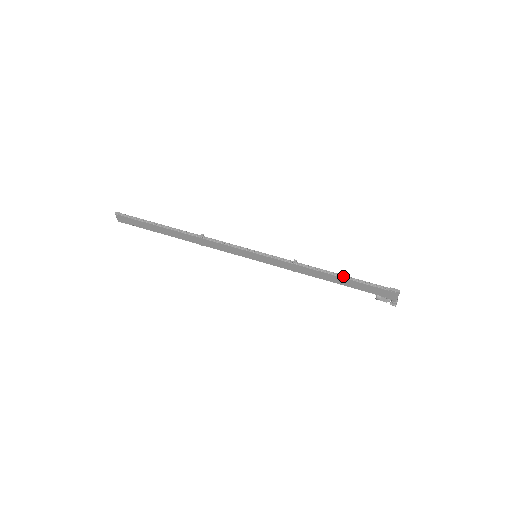
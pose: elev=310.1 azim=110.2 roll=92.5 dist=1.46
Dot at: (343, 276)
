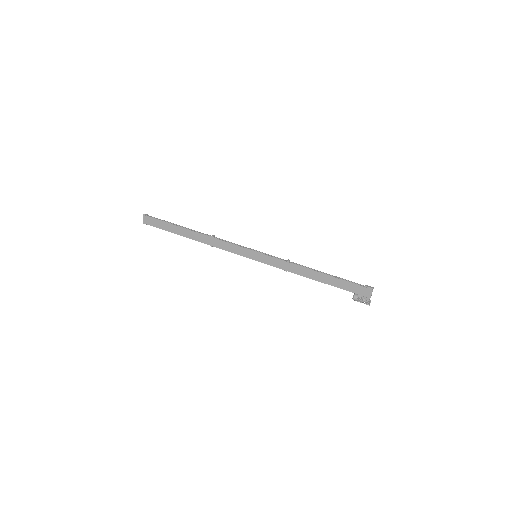
Dot at: (327, 274)
